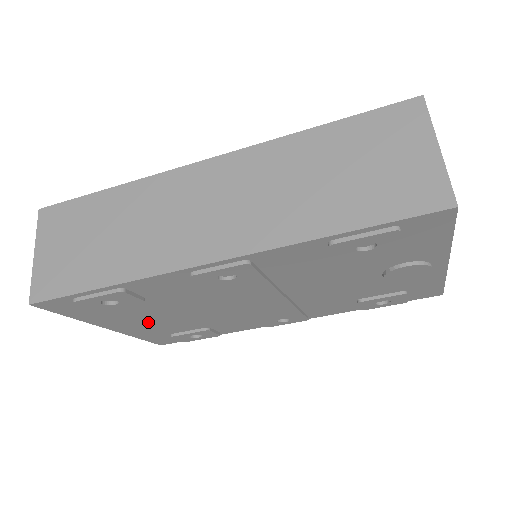
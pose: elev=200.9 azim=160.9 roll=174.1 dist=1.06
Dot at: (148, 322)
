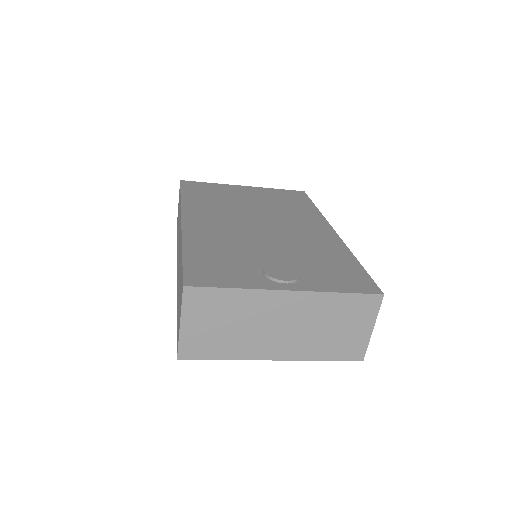
Dot at: occluded
